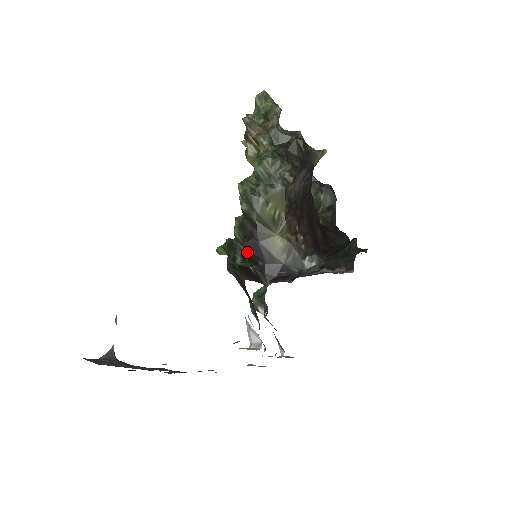
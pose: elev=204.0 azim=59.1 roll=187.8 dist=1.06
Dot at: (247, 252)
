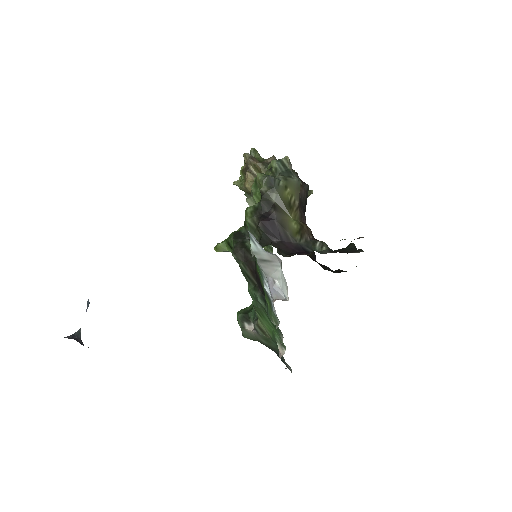
Dot at: (257, 237)
